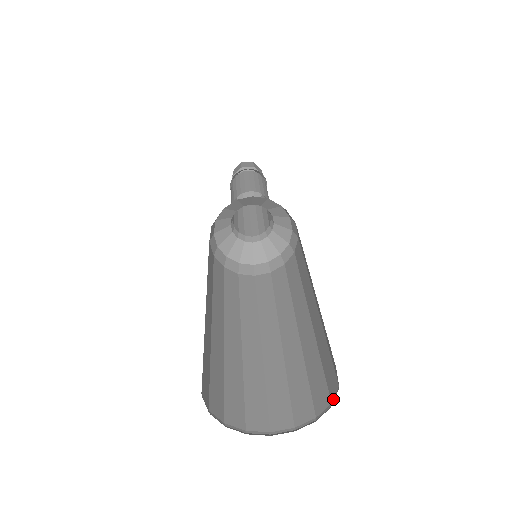
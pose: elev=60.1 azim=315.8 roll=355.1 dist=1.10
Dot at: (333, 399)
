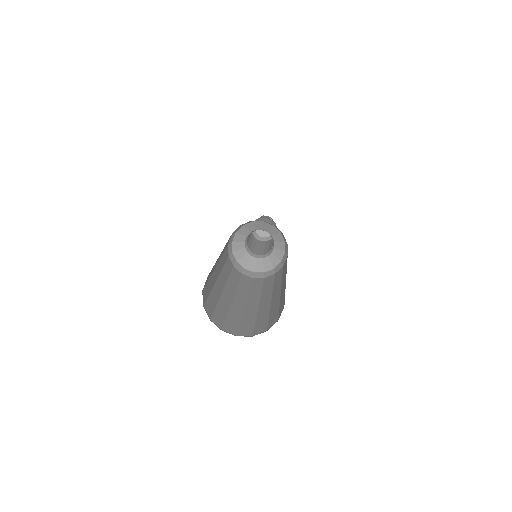
Dot at: (256, 334)
